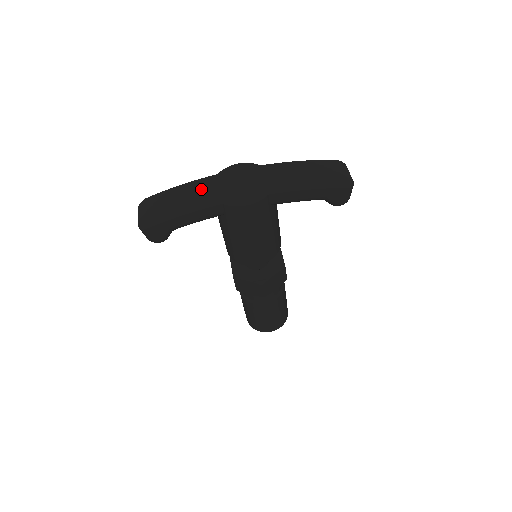
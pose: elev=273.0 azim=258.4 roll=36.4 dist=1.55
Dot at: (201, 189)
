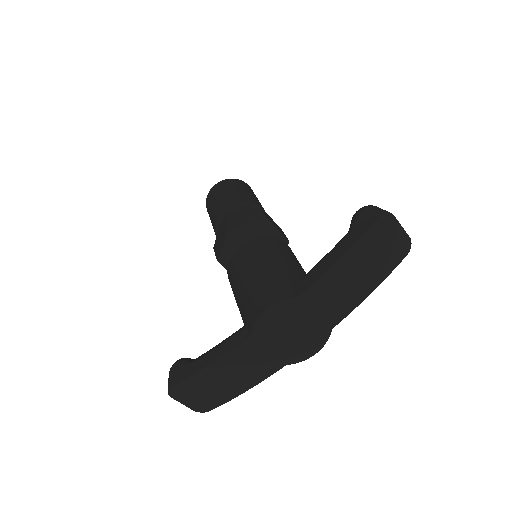
Dot at: (245, 361)
